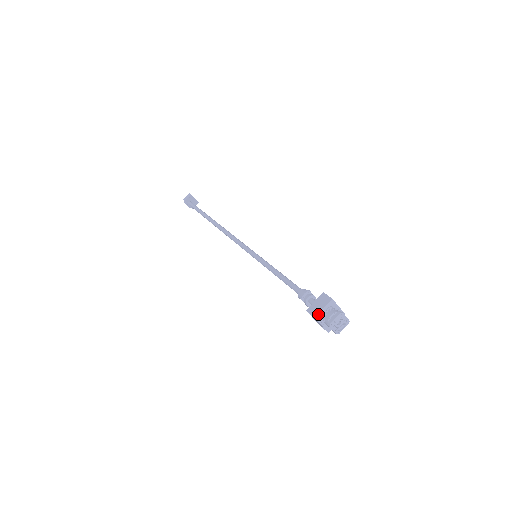
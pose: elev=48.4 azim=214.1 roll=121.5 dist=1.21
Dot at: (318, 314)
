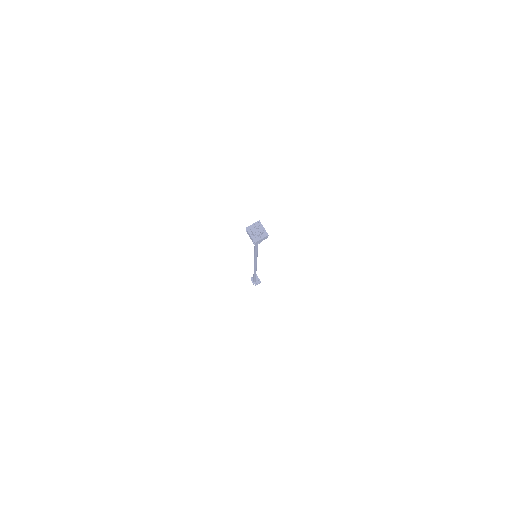
Dot at: (248, 227)
